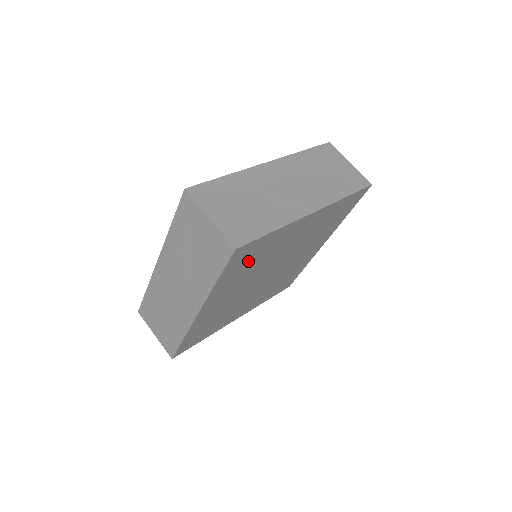
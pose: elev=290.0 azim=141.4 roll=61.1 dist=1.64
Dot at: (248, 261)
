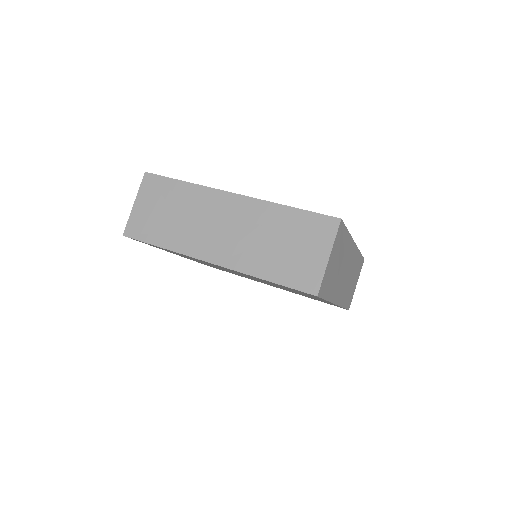
Dot at: (170, 251)
